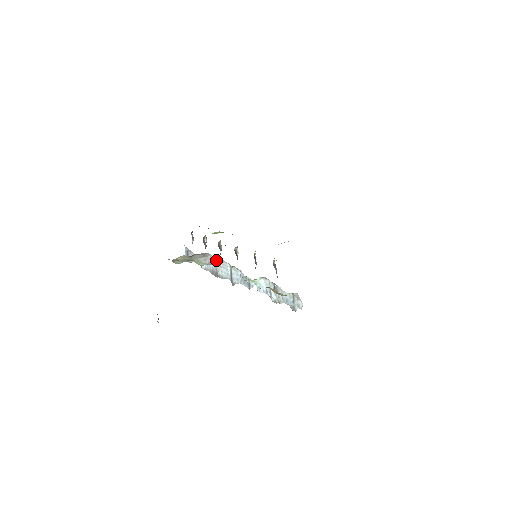
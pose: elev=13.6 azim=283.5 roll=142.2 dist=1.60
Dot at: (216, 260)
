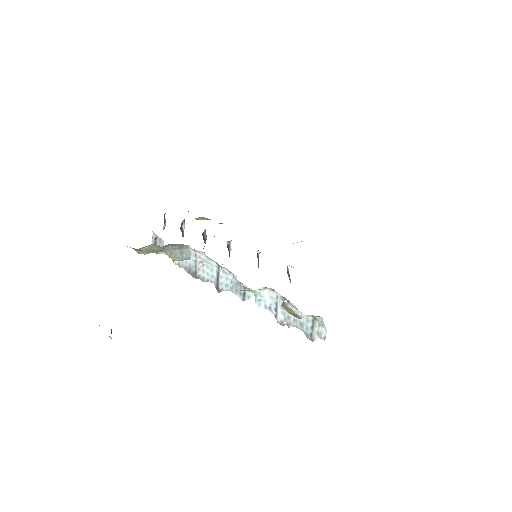
Dot at: (197, 255)
